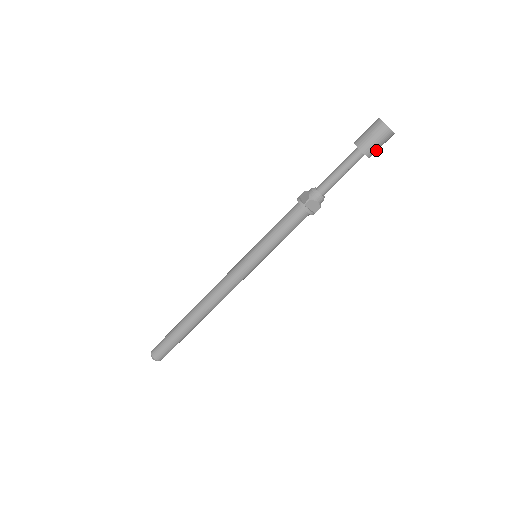
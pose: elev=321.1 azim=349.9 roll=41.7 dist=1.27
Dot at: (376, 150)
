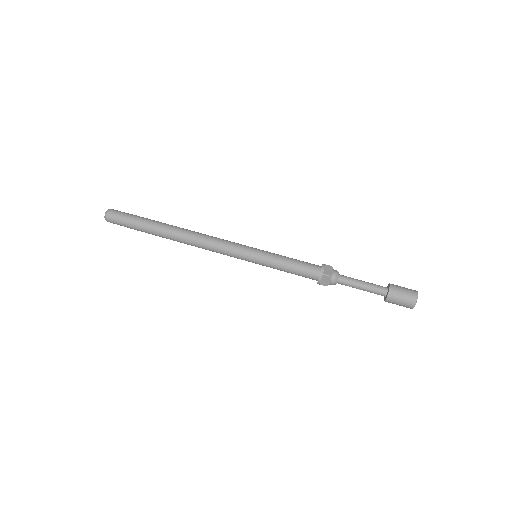
Dot at: (393, 303)
